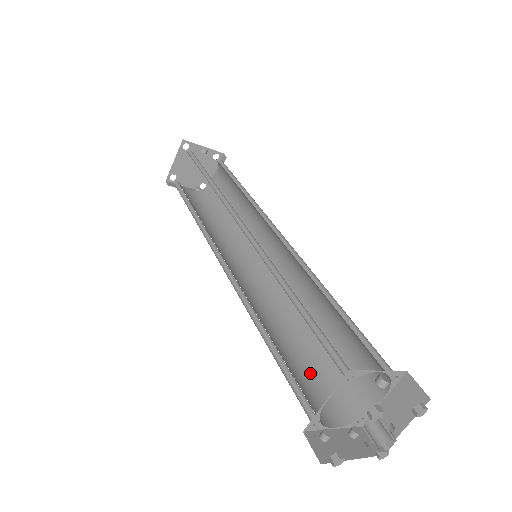
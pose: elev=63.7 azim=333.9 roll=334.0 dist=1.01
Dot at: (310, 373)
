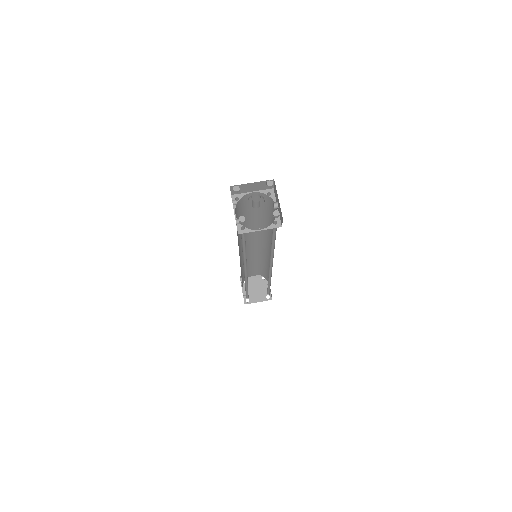
Dot at: occluded
